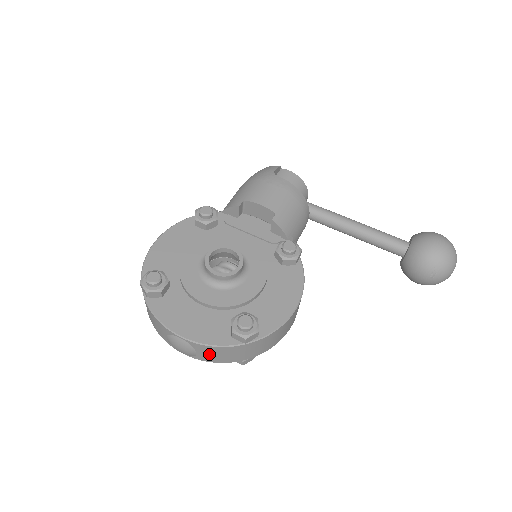
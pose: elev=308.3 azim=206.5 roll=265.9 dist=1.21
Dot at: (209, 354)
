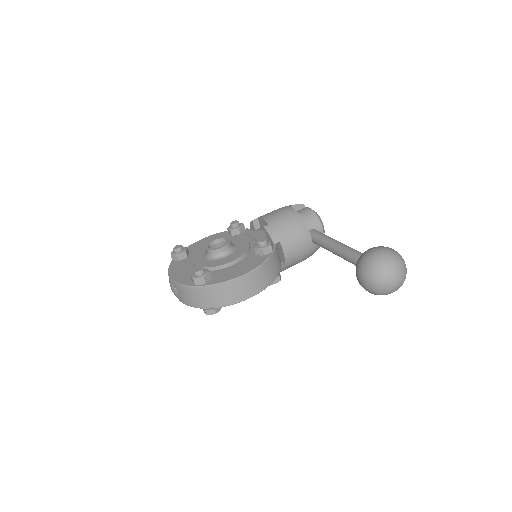
Dot at: (183, 295)
